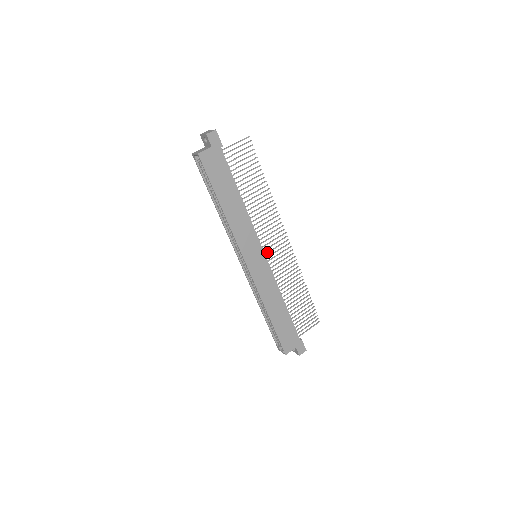
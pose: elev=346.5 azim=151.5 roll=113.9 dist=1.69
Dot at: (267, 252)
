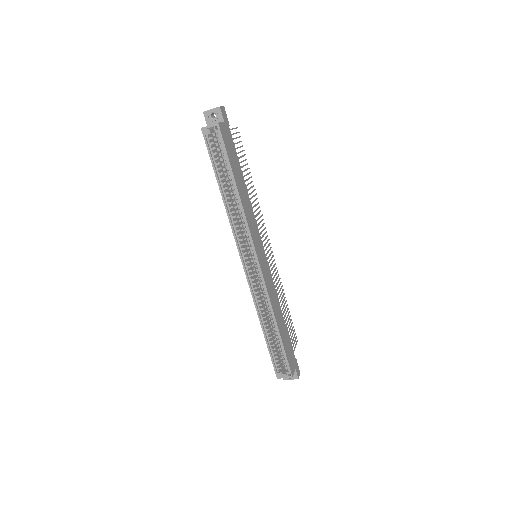
Dot at: occluded
